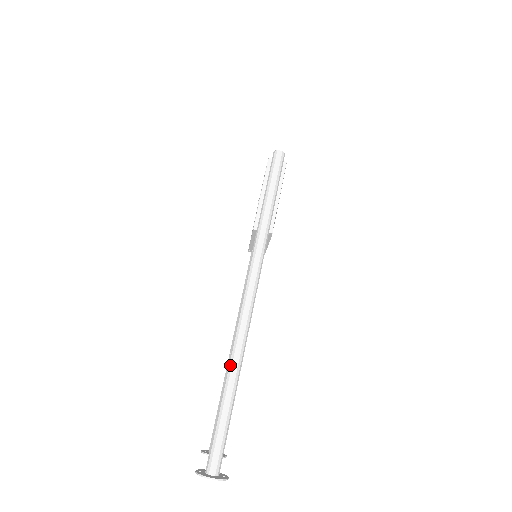
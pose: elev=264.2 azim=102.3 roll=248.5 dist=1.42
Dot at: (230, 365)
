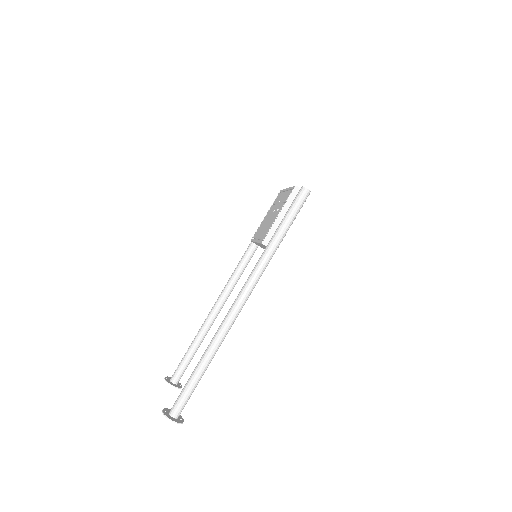
Dot at: (210, 348)
